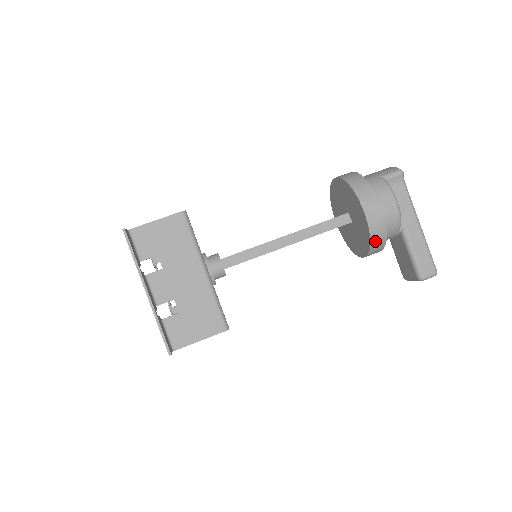
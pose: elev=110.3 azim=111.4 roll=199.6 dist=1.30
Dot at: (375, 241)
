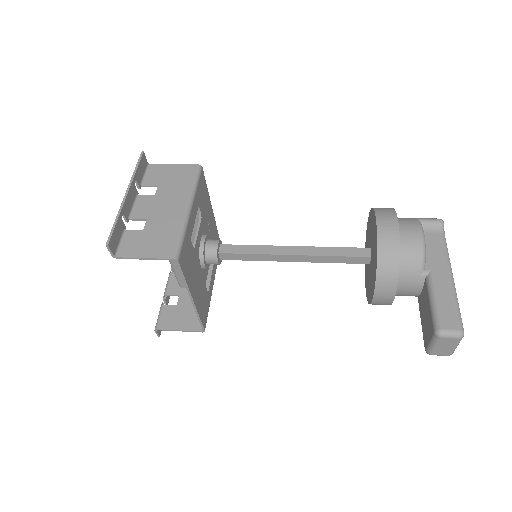
Dot at: (384, 262)
